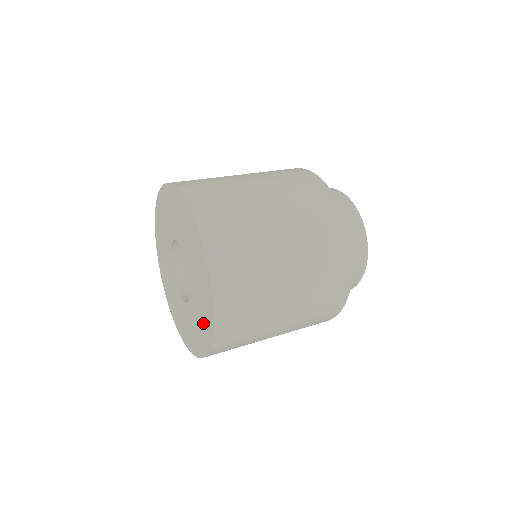
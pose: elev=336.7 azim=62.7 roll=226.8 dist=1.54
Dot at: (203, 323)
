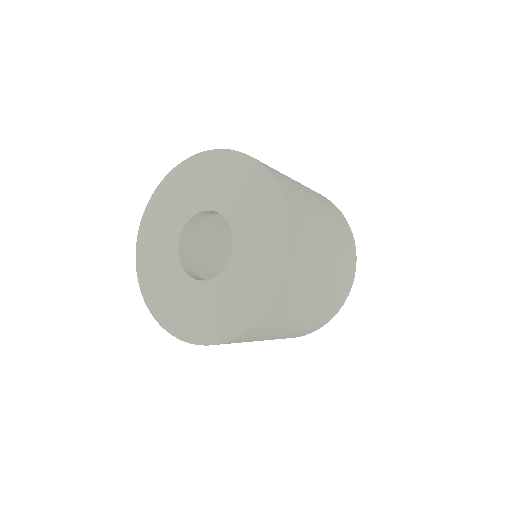
Dot at: (241, 305)
